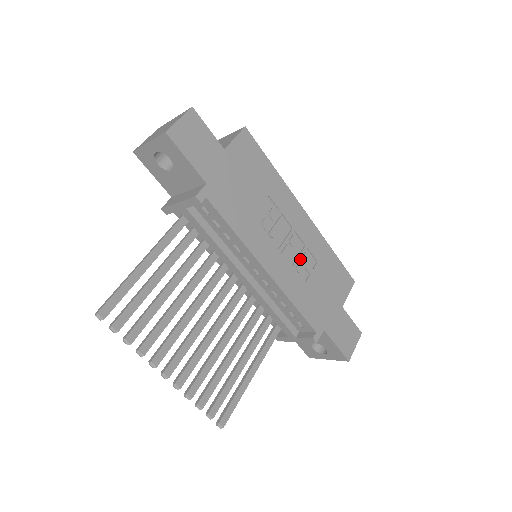
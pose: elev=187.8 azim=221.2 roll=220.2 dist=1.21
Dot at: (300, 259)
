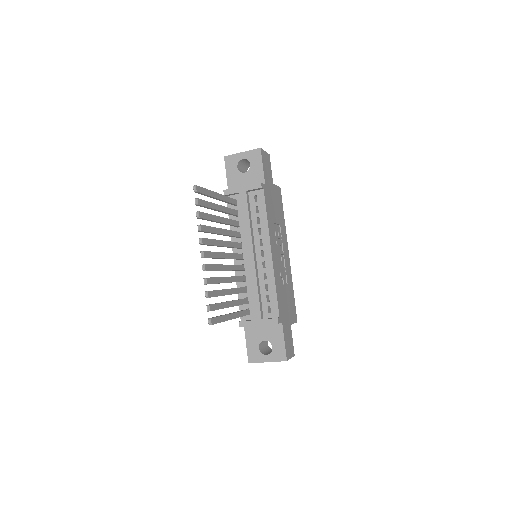
Dot at: (282, 271)
